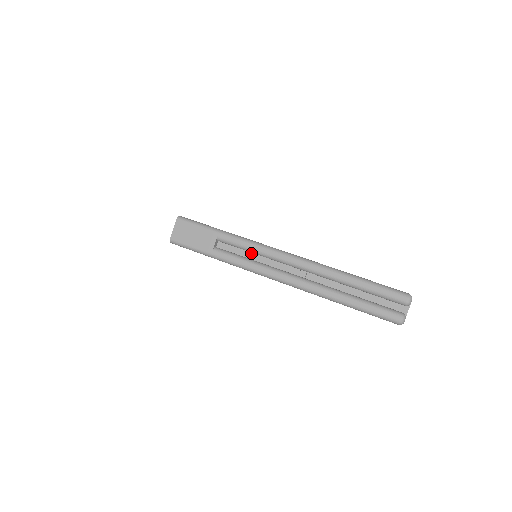
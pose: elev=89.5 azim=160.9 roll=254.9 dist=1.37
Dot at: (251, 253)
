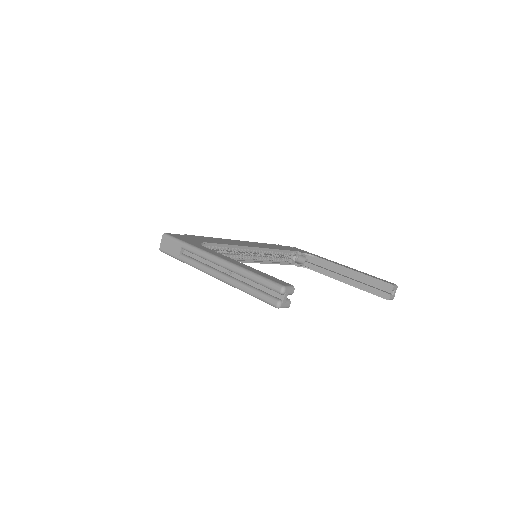
Dot at: (200, 257)
